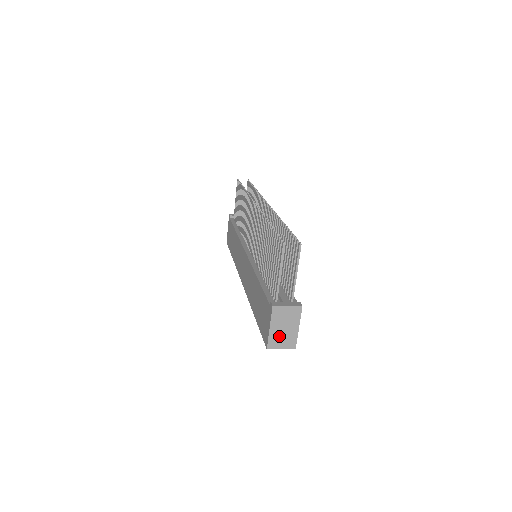
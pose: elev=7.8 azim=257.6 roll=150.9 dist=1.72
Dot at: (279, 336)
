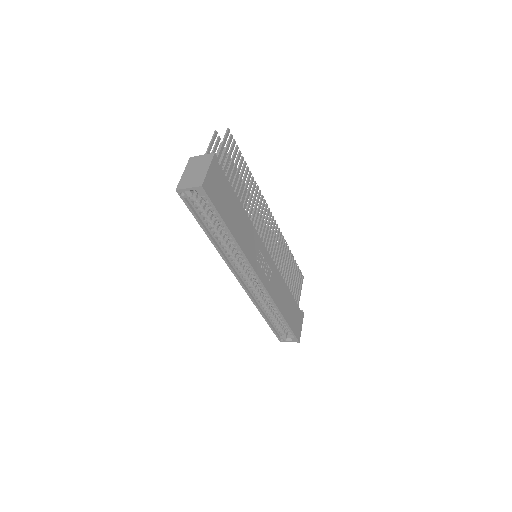
Dot at: (189, 178)
